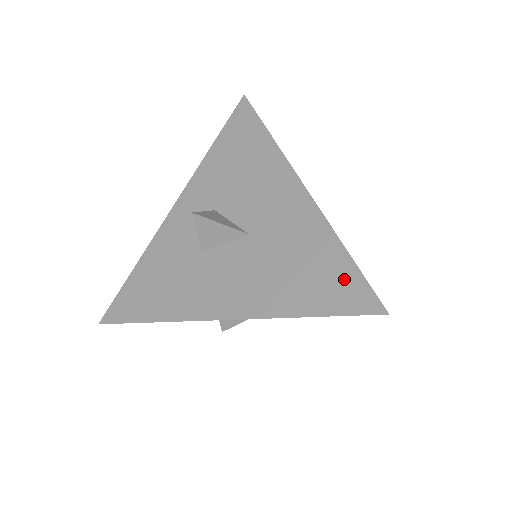
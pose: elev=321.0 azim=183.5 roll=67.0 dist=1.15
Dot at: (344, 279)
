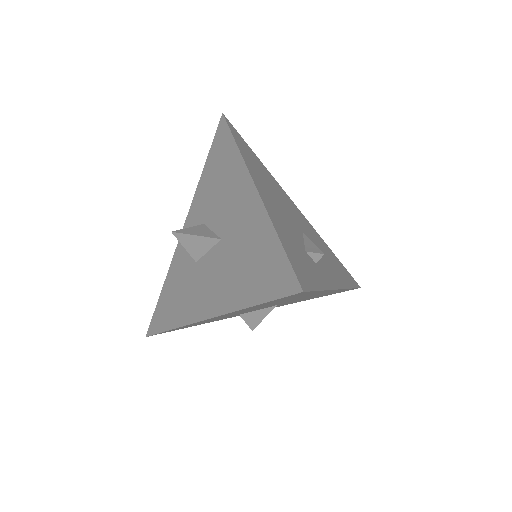
Dot at: (275, 264)
